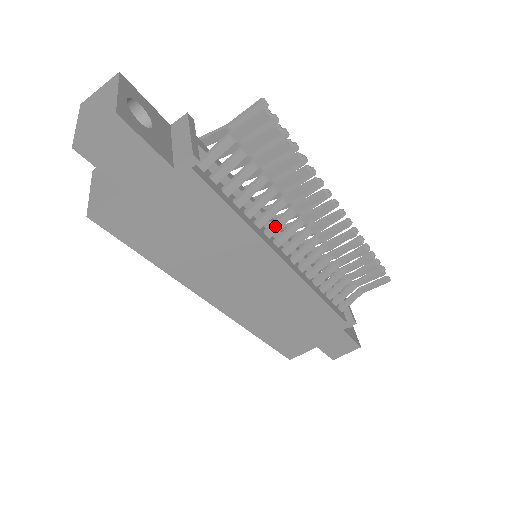
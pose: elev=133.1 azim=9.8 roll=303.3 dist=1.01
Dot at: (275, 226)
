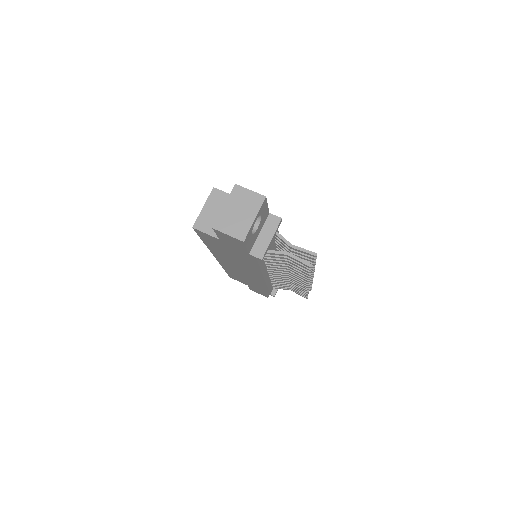
Dot at: (274, 269)
